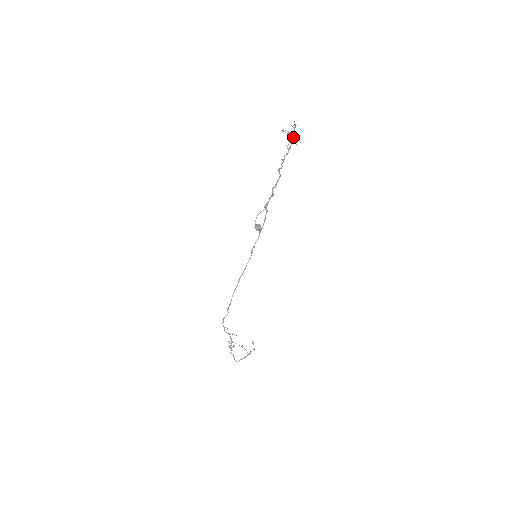
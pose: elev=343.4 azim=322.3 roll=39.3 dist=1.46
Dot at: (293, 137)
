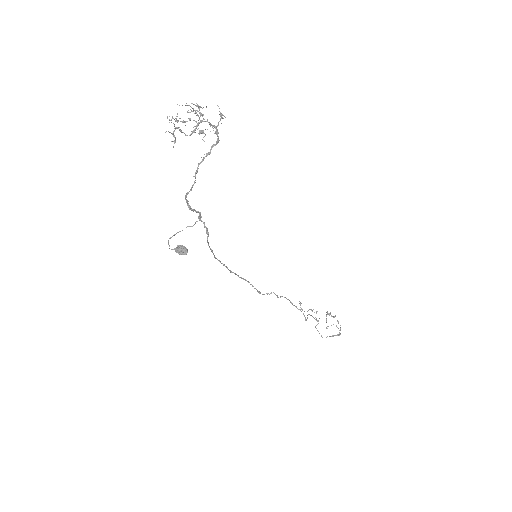
Dot at: occluded
